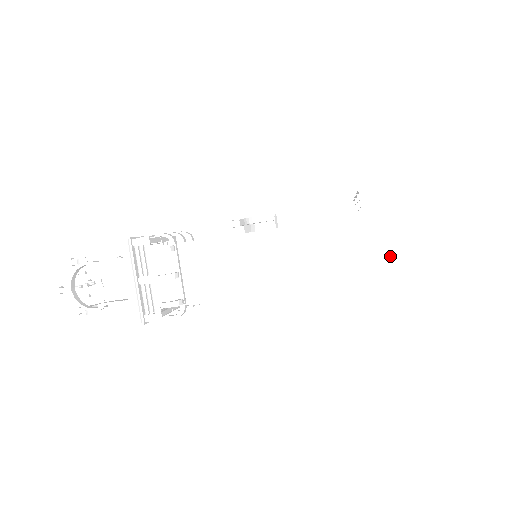
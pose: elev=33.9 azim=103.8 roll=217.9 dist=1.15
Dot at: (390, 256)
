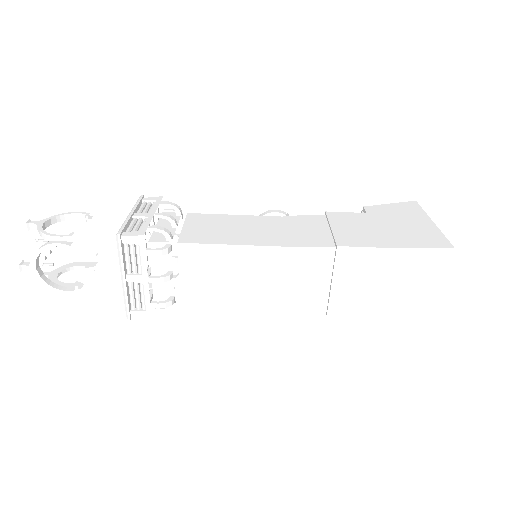
Dot at: (400, 232)
